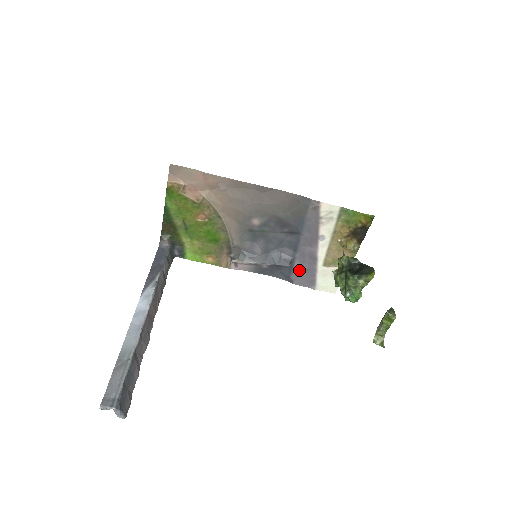
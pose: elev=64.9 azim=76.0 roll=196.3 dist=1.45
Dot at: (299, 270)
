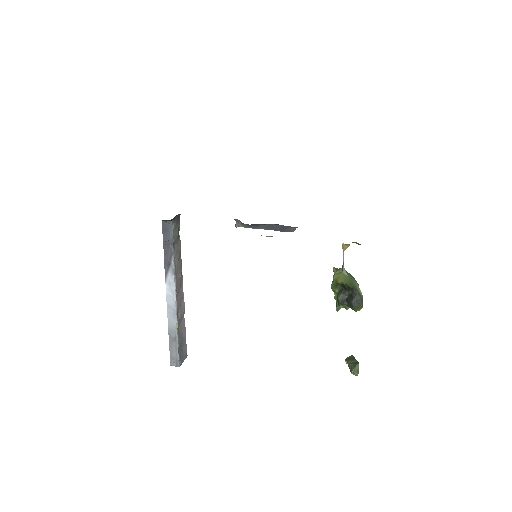
Dot at: occluded
